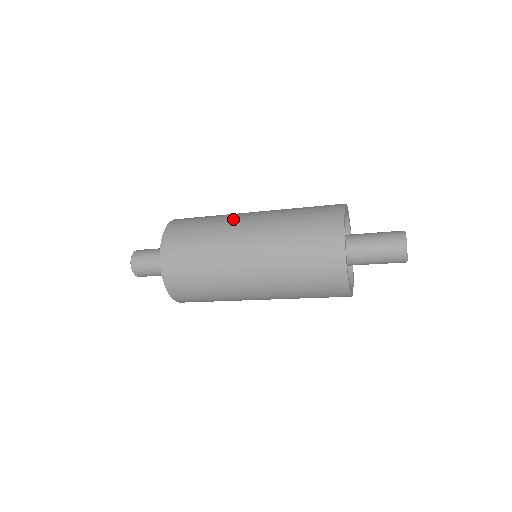
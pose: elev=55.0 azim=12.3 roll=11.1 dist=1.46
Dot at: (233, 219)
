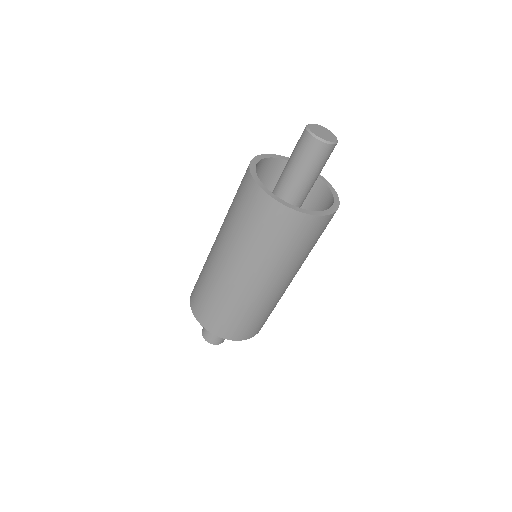
Dot at: occluded
